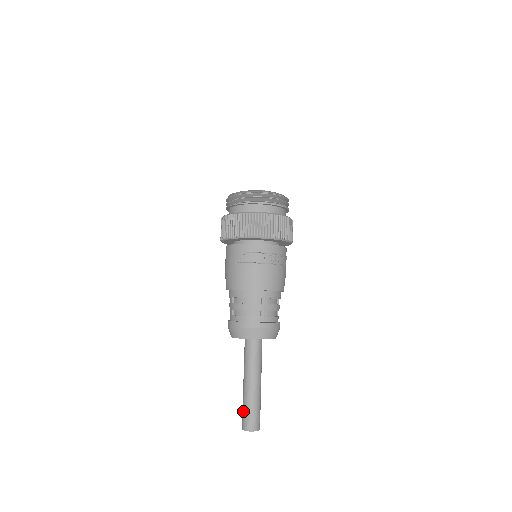
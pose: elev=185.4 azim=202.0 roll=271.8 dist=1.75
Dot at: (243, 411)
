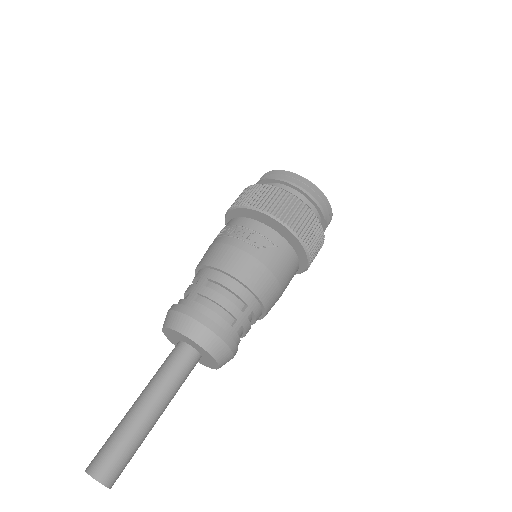
Dot at: occluded
